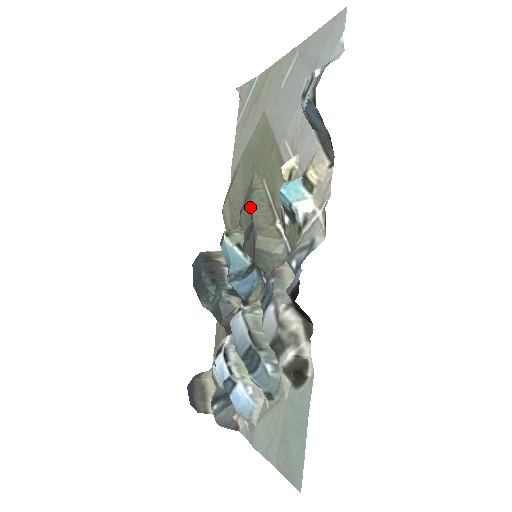
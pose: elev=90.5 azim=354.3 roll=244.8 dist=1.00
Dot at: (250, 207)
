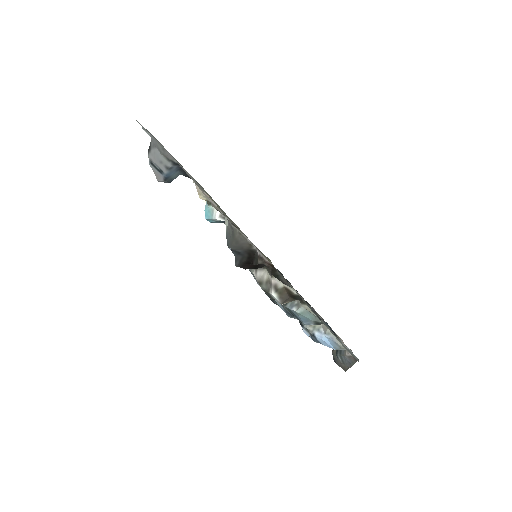
Dot at: occluded
